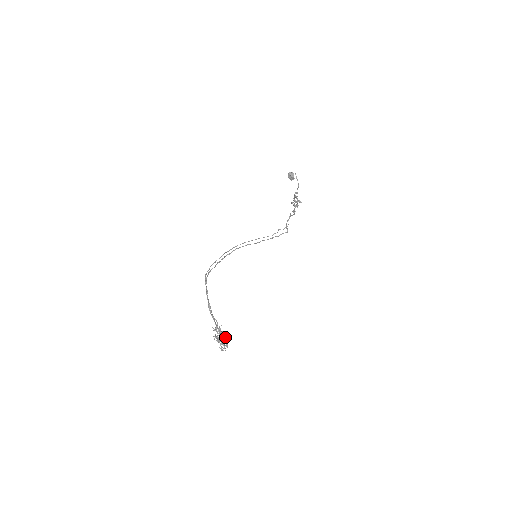
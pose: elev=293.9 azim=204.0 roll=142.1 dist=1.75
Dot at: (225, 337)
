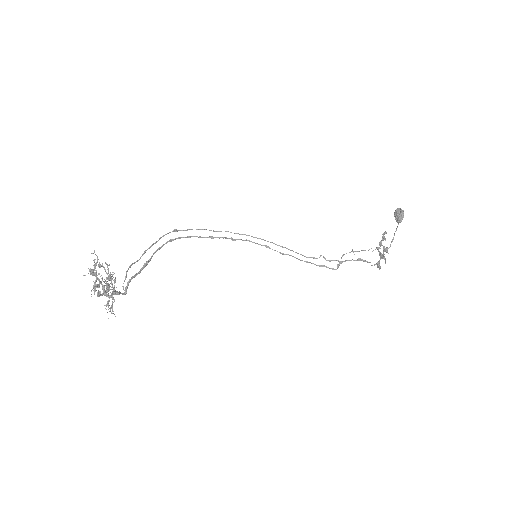
Dot at: (108, 286)
